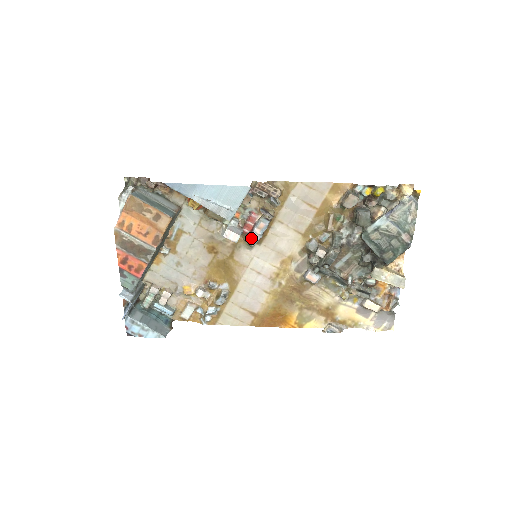
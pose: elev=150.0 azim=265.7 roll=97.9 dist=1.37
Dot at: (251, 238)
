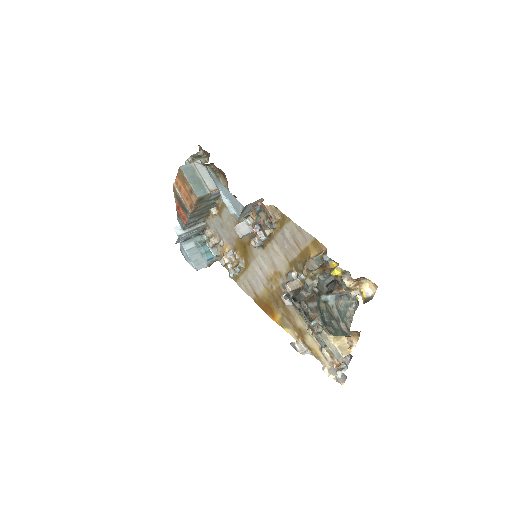
Dot at: (252, 241)
